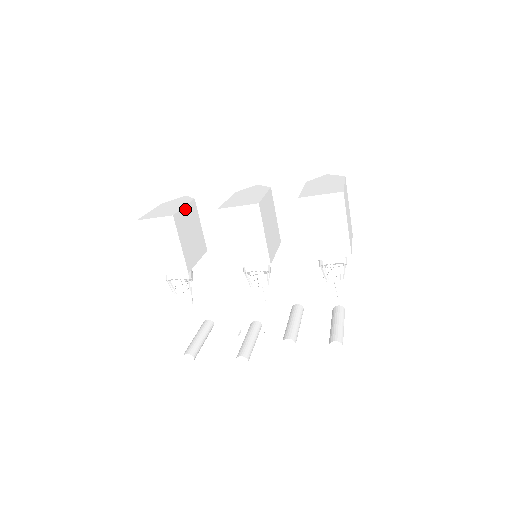
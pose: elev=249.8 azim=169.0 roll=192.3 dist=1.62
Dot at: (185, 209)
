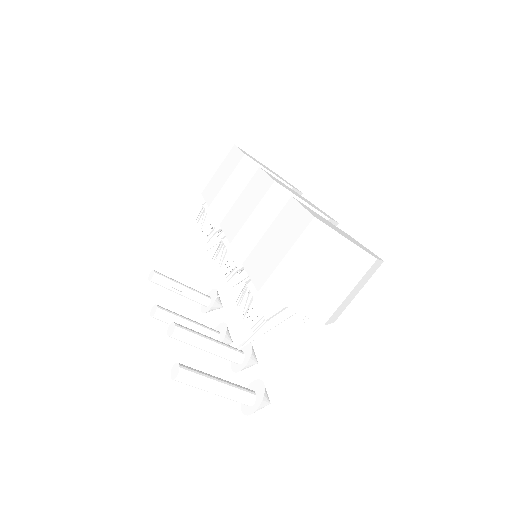
Dot at: occluded
